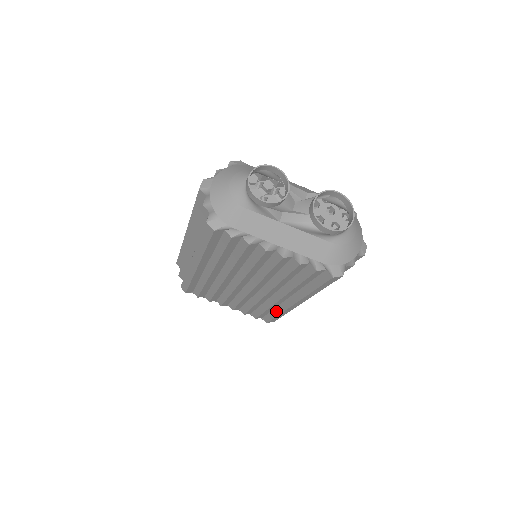
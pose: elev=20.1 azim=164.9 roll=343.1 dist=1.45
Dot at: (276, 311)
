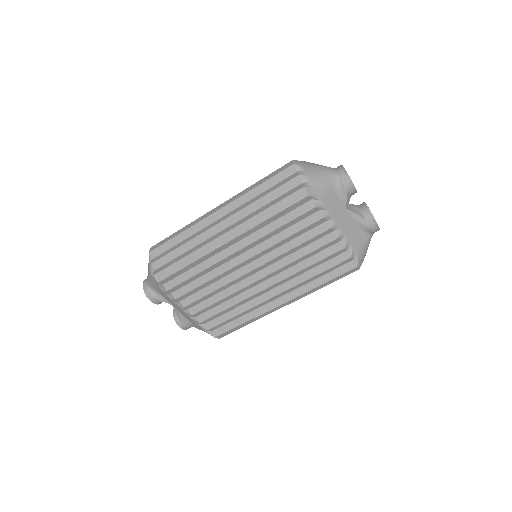
Dot at: (245, 317)
